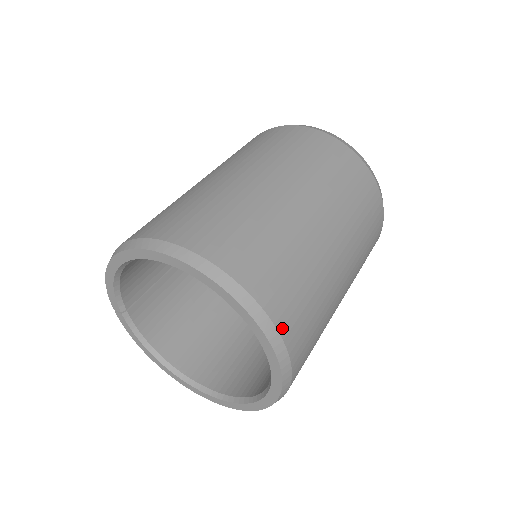
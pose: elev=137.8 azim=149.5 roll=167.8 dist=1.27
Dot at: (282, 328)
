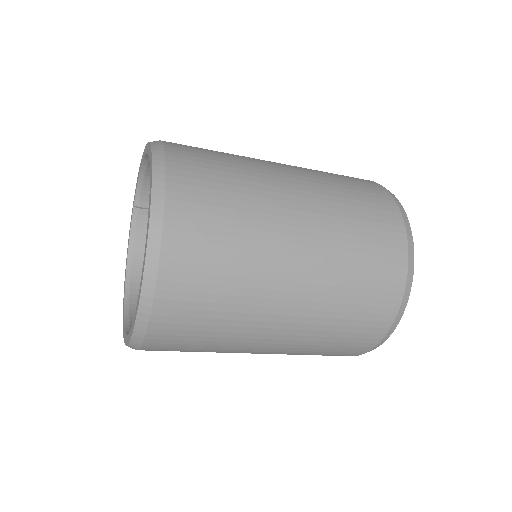
Dot at: (165, 270)
